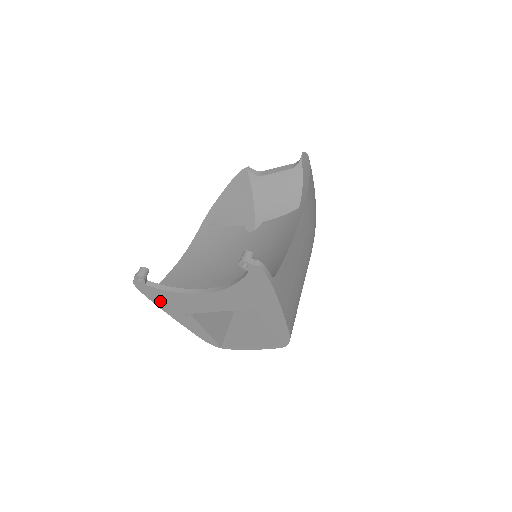
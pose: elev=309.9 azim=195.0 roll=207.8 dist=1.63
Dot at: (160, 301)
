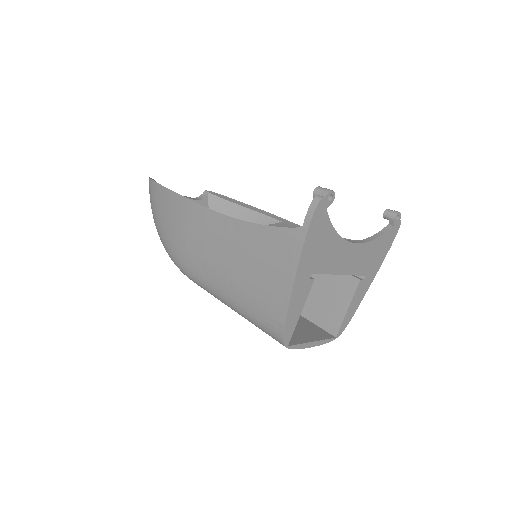
Dot at: (312, 243)
